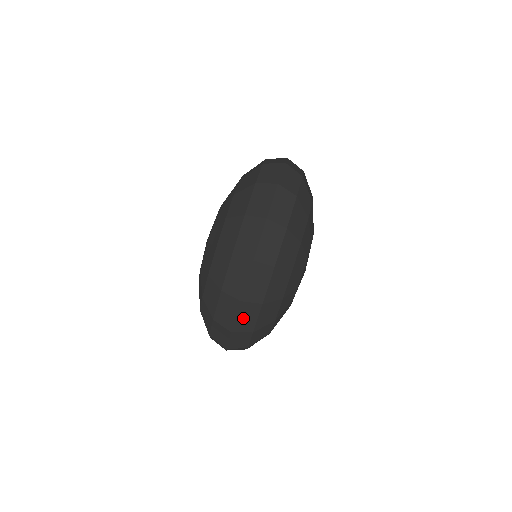
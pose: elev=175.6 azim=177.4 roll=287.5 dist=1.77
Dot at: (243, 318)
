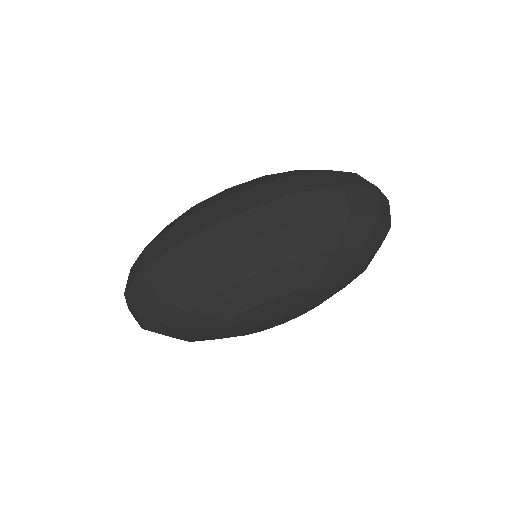
Dot at: (164, 265)
